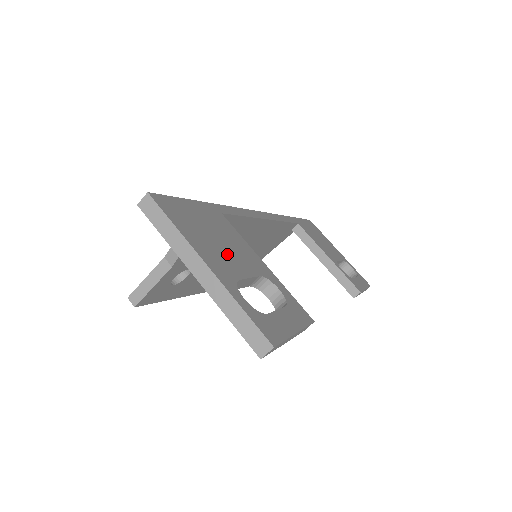
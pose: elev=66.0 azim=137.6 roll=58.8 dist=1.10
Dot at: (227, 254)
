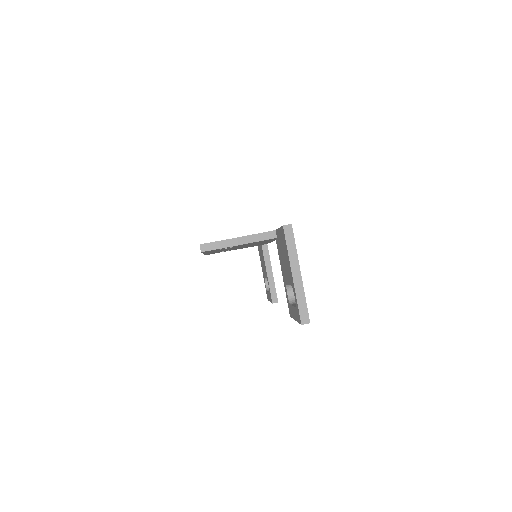
Dot at: occluded
